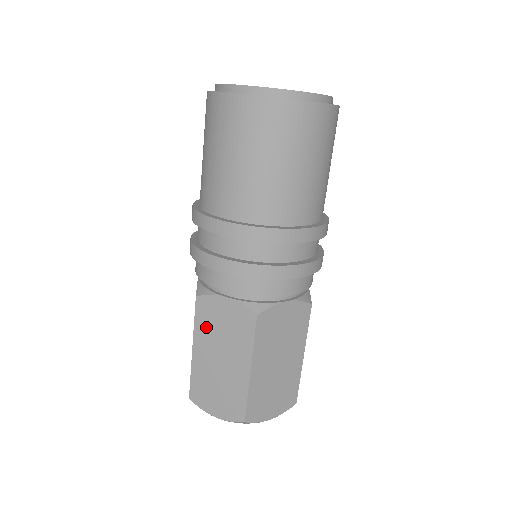
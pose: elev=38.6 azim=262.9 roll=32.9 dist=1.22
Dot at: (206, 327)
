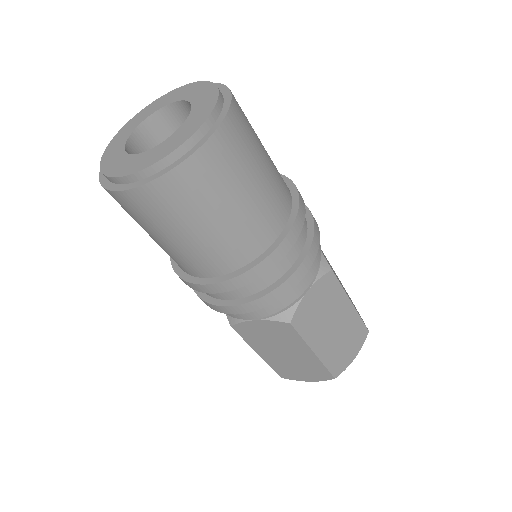
Dot at: (256, 340)
